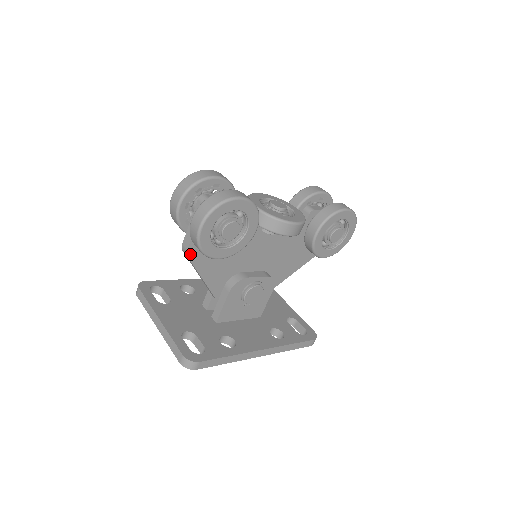
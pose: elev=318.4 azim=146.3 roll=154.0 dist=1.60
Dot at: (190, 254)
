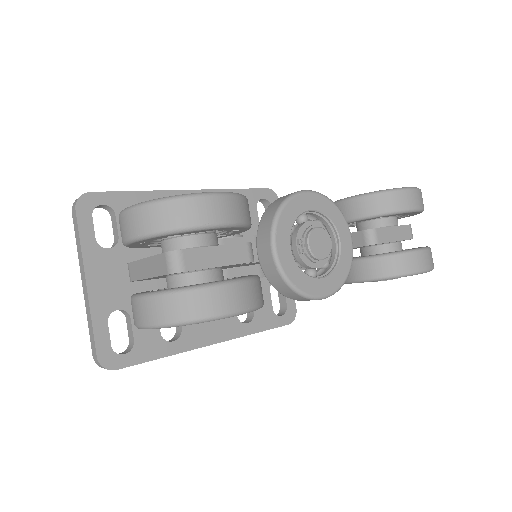
Dot at: occluded
